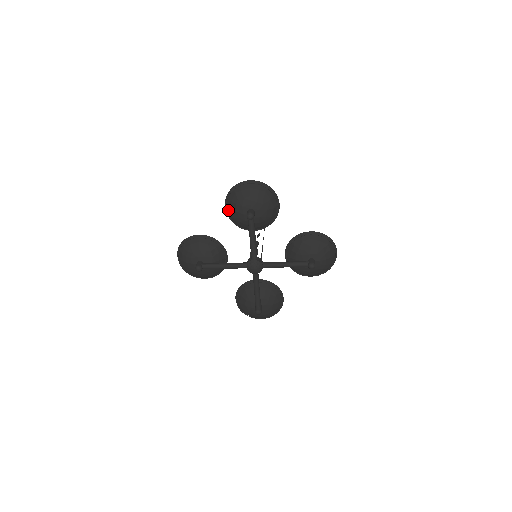
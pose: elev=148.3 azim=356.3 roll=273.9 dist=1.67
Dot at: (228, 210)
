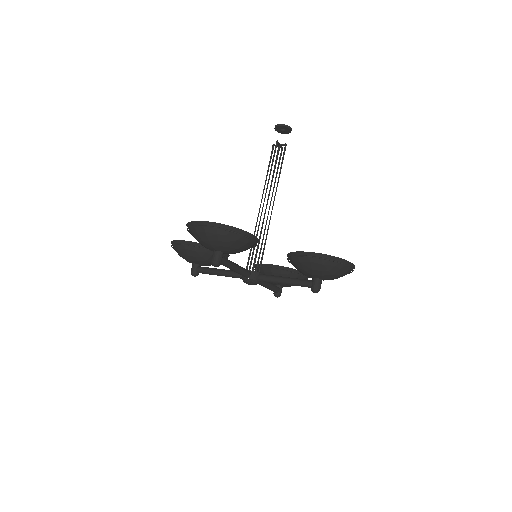
Dot at: occluded
